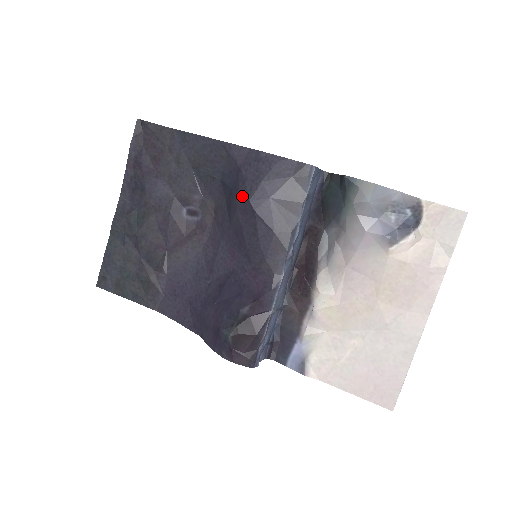
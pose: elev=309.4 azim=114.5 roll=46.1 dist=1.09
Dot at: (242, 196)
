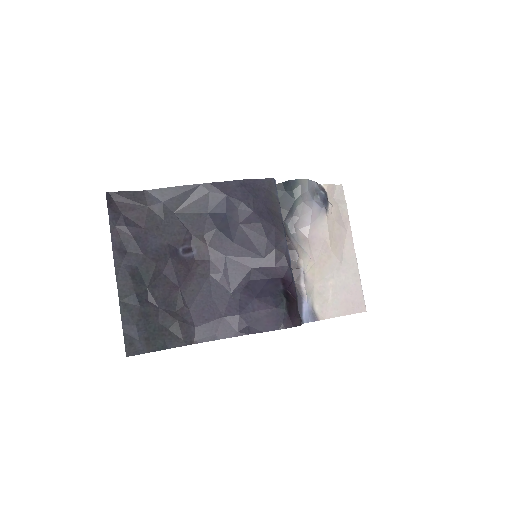
Dot at: (243, 212)
